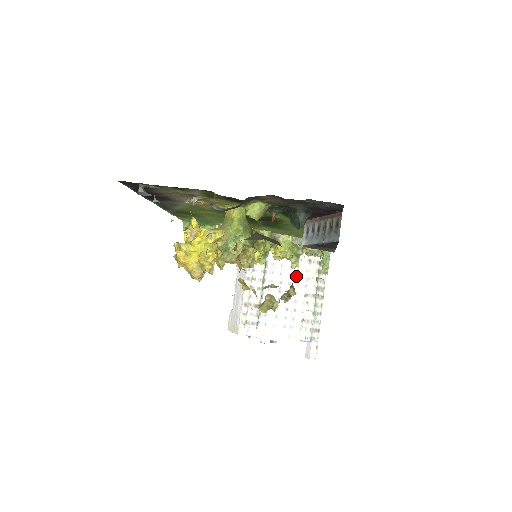
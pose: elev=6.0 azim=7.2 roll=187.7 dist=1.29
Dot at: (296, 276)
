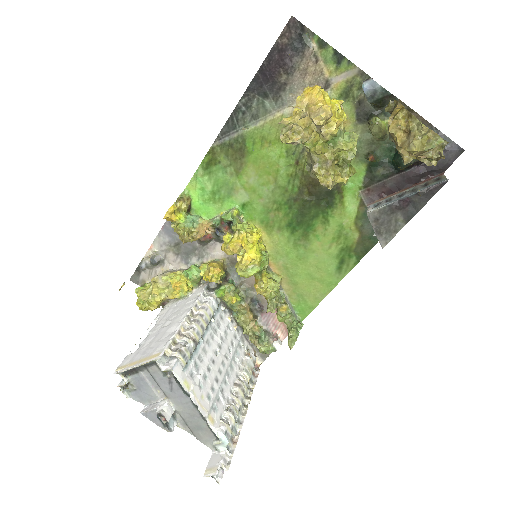
Dot at: (233, 356)
